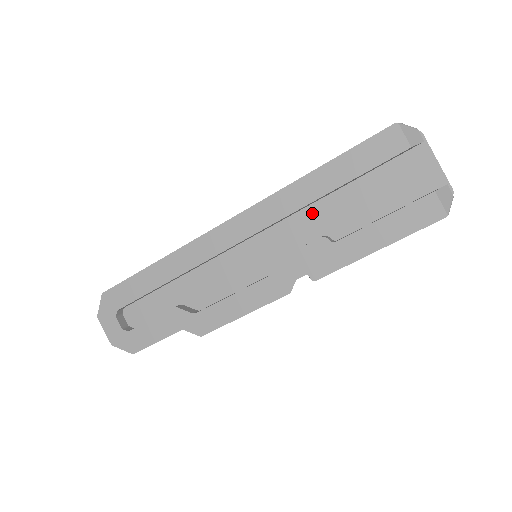
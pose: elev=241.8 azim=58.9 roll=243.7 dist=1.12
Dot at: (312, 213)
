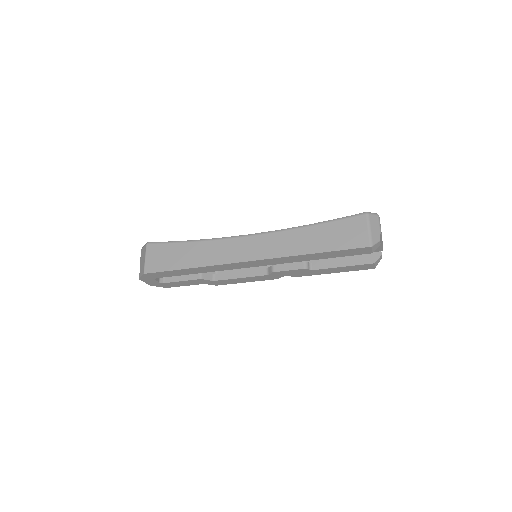
Dot at: occluded
